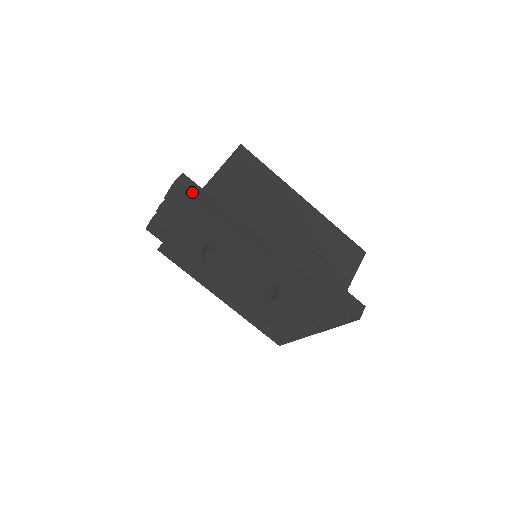
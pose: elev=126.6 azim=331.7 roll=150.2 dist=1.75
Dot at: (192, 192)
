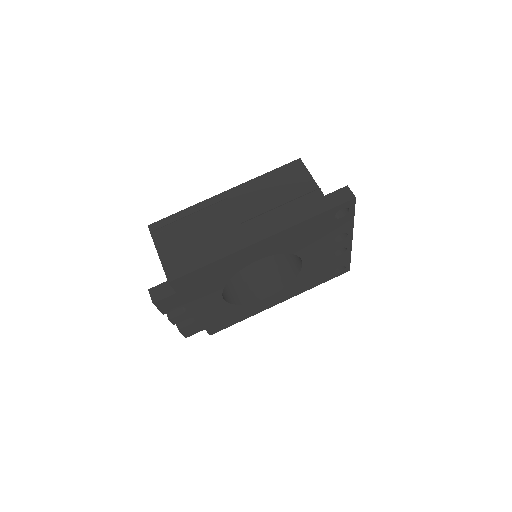
Dot at: (169, 290)
